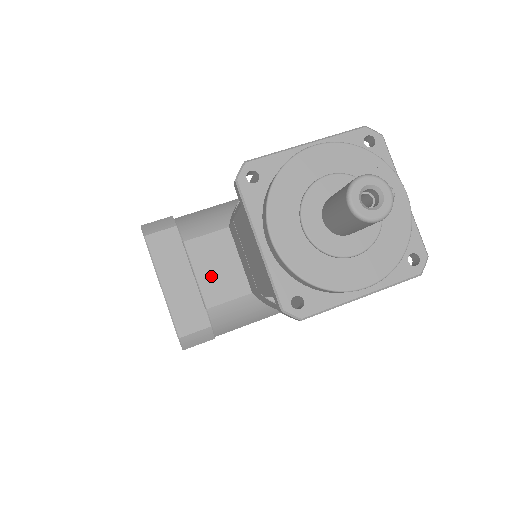
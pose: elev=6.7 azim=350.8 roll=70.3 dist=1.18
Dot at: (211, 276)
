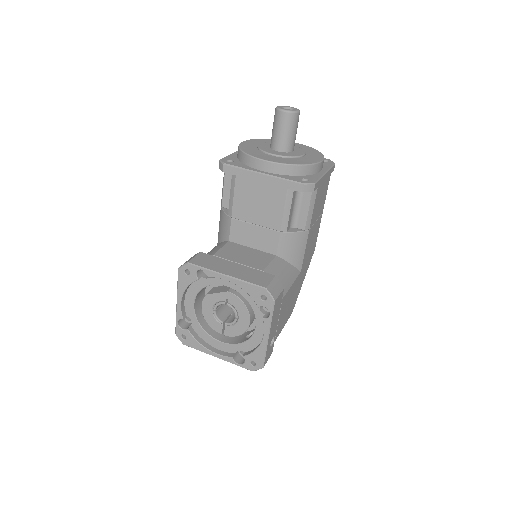
Dot at: (246, 260)
